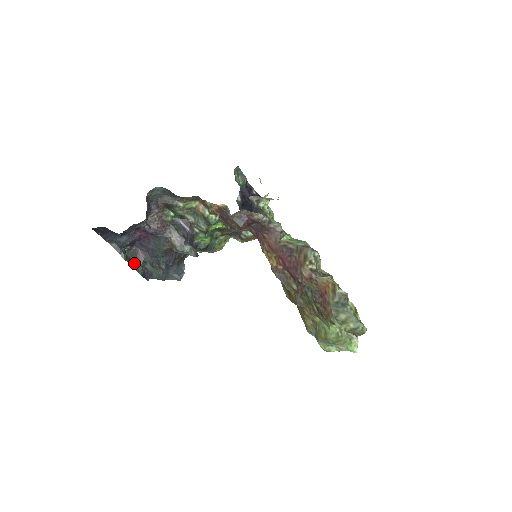
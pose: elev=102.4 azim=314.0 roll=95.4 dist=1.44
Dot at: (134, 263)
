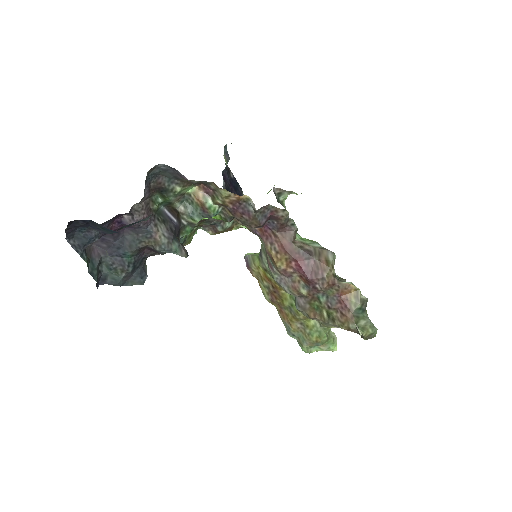
Dot at: (88, 265)
